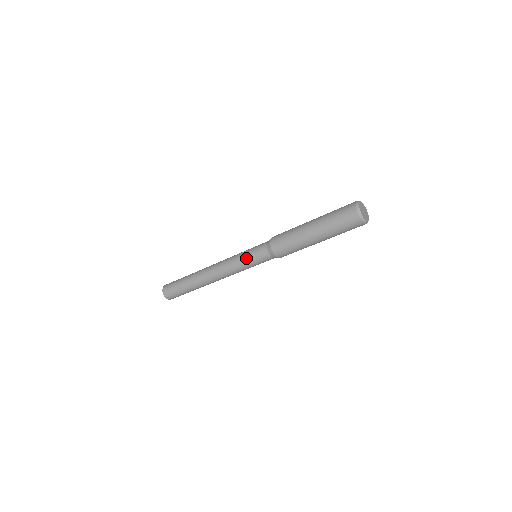
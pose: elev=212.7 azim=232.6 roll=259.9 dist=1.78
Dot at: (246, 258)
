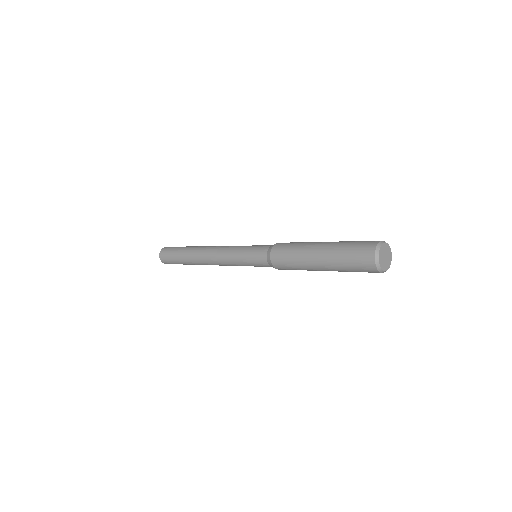
Dot at: (244, 251)
